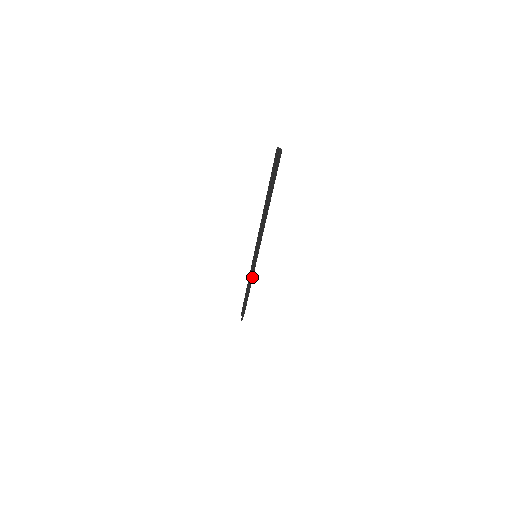
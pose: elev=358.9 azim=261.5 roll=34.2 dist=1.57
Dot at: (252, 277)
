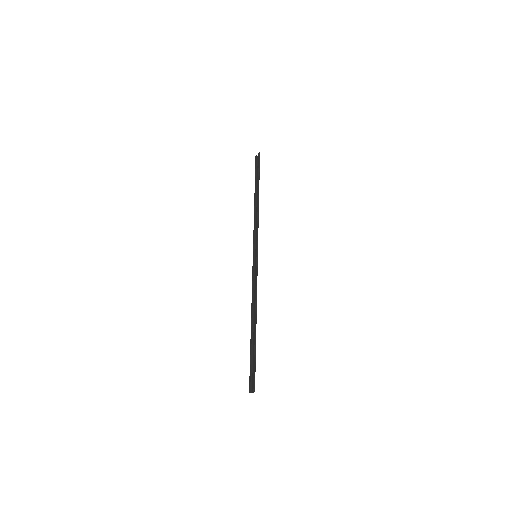
Dot at: (256, 289)
